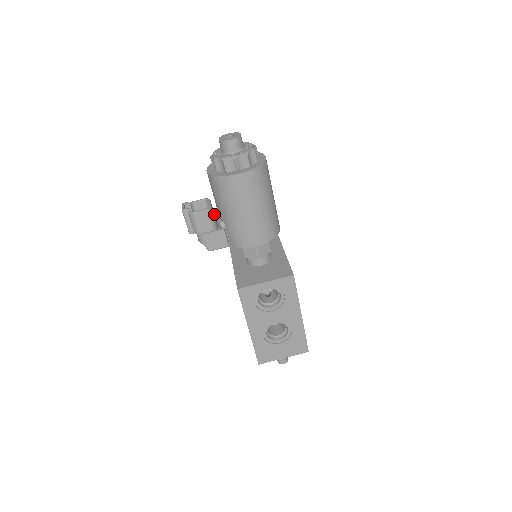
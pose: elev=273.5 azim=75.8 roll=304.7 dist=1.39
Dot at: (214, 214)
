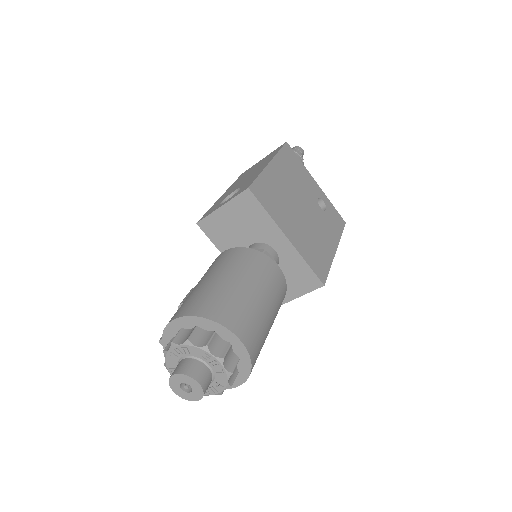
Dot at: occluded
